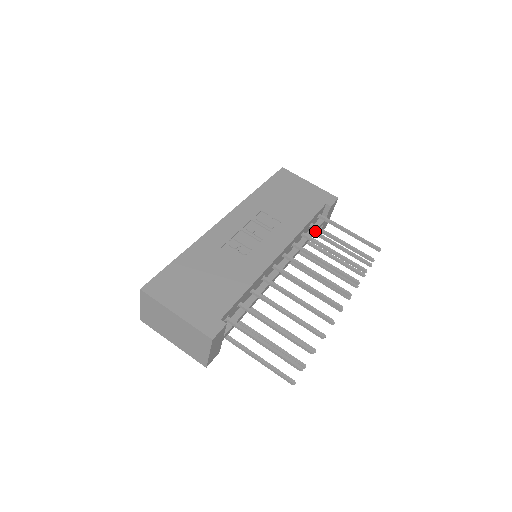
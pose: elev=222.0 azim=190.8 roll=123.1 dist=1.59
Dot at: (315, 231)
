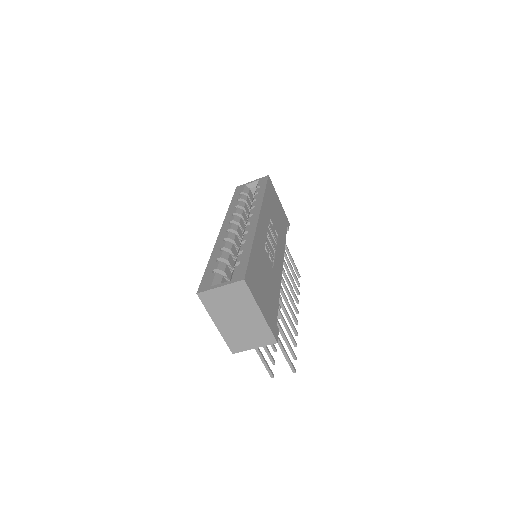
Dot at: occluded
